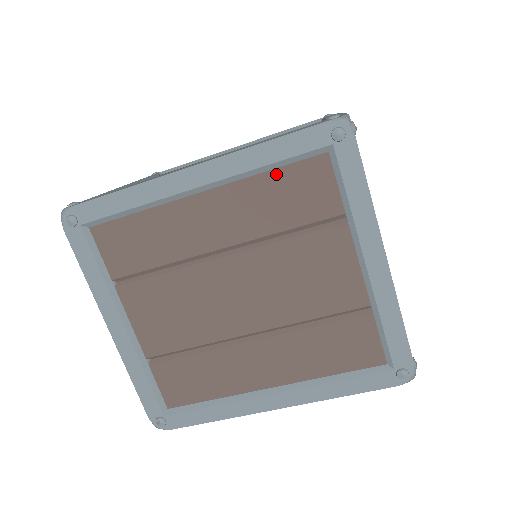
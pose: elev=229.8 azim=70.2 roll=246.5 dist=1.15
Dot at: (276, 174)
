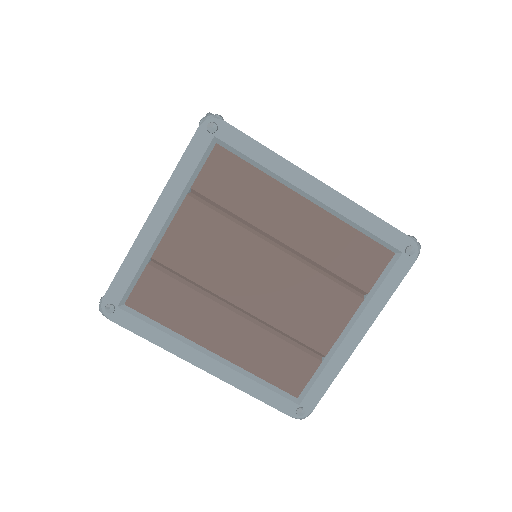
Dot at: (358, 235)
